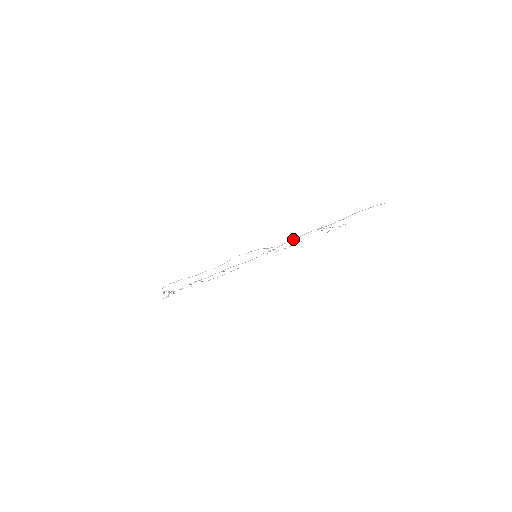
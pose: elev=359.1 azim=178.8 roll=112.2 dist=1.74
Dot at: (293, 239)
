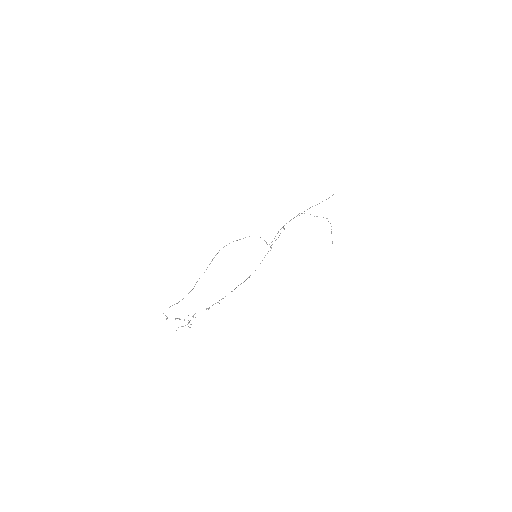
Dot at: occluded
